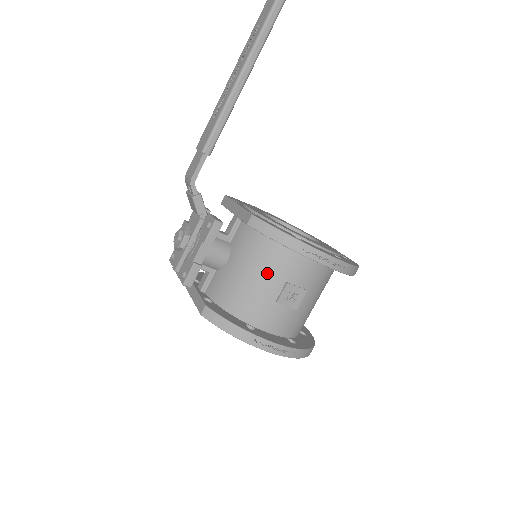
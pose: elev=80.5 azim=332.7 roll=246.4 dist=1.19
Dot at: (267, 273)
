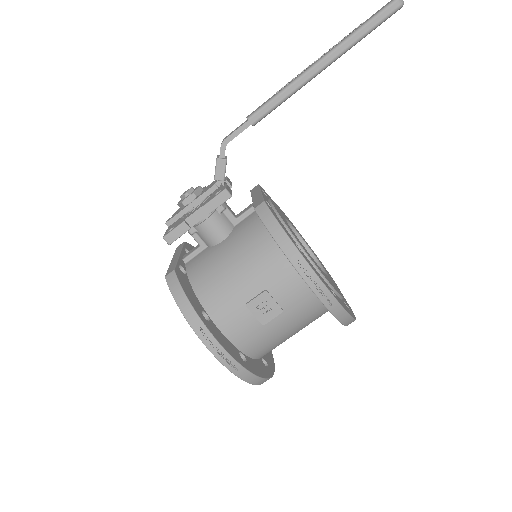
Dot at: (251, 270)
